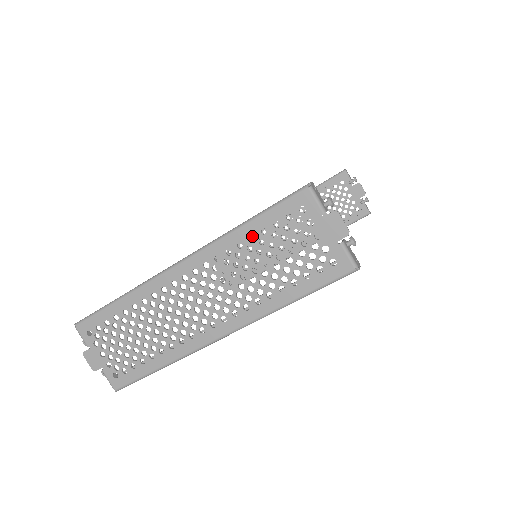
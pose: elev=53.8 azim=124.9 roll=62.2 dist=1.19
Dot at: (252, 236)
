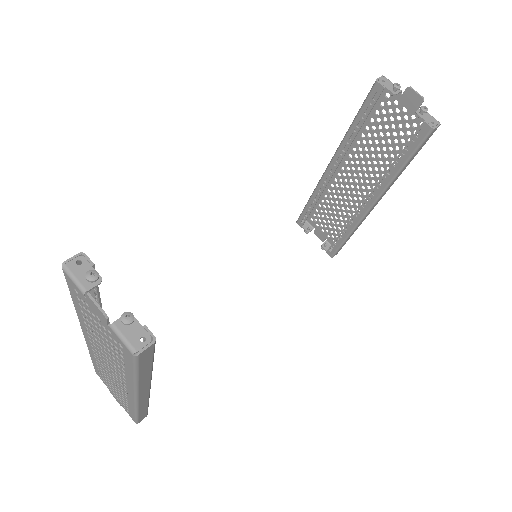
Dot at: (329, 194)
